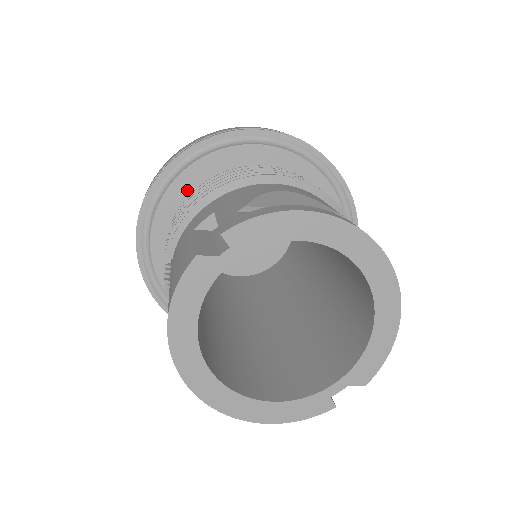
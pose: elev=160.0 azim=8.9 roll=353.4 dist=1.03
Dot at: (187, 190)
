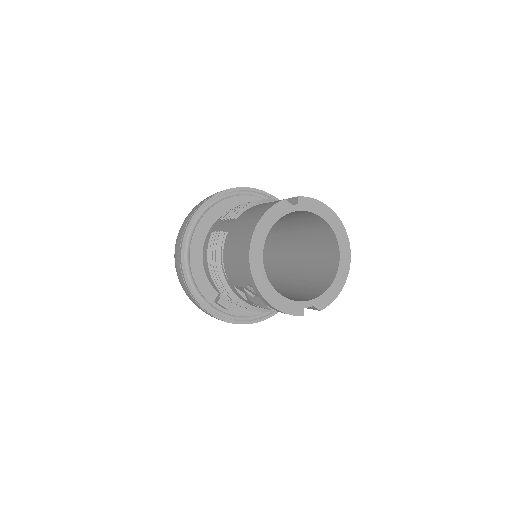
Dot at: (232, 207)
